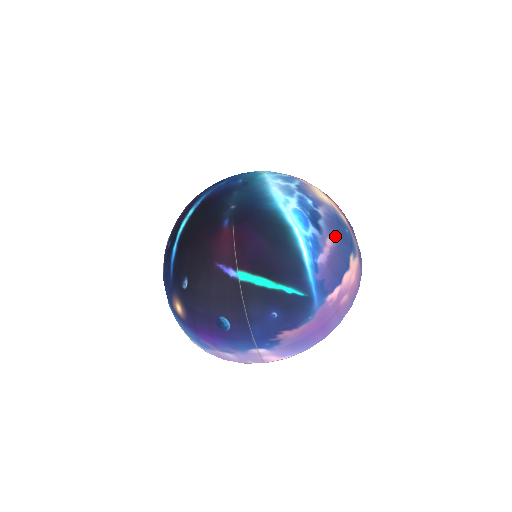
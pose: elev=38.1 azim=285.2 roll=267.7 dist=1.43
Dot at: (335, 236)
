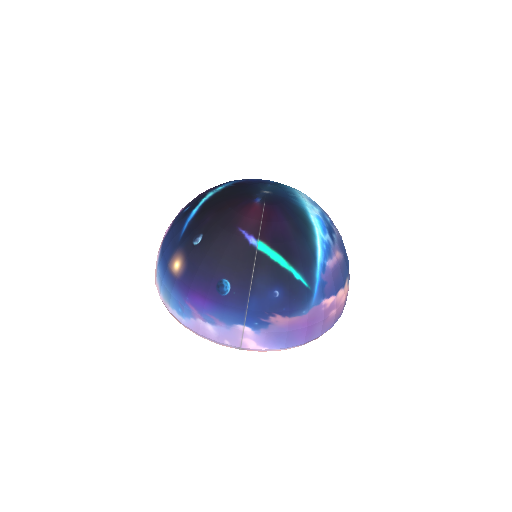
Dot at: (342, 253)
